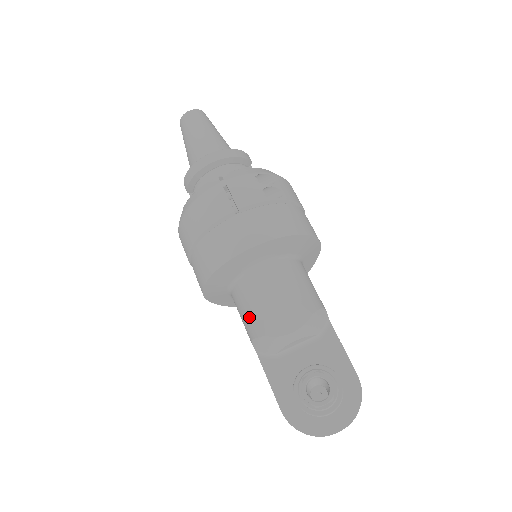
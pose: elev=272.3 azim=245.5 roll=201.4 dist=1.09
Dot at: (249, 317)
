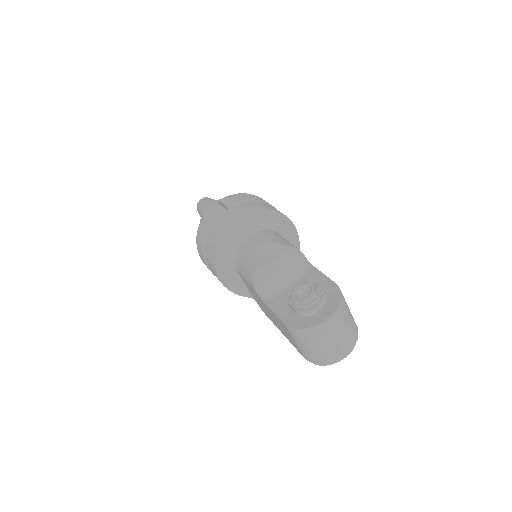
Dot at: (247, 267)
